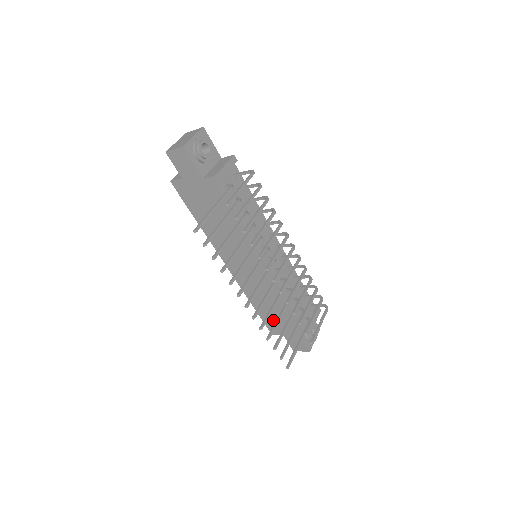
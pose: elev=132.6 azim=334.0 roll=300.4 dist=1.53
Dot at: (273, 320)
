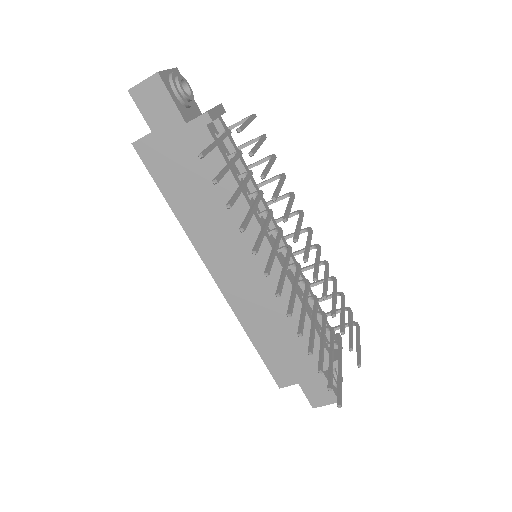
Dot at: (283, 359)
